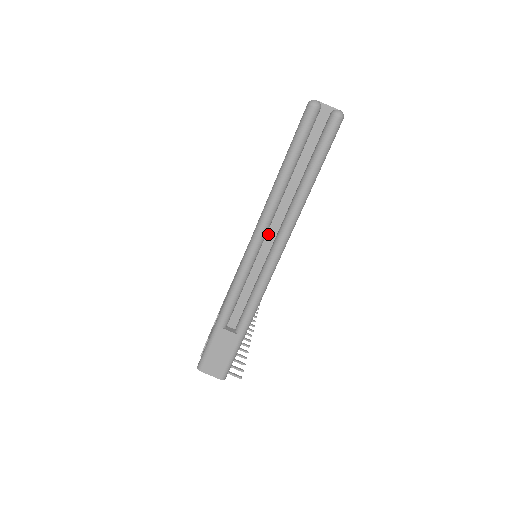
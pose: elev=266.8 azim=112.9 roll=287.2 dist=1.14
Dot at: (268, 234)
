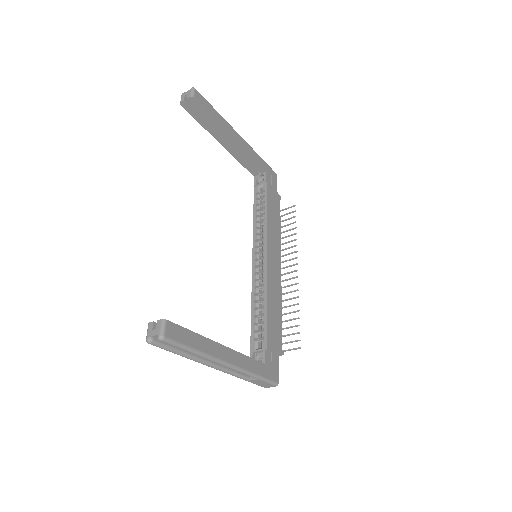
Dot at: occluded
